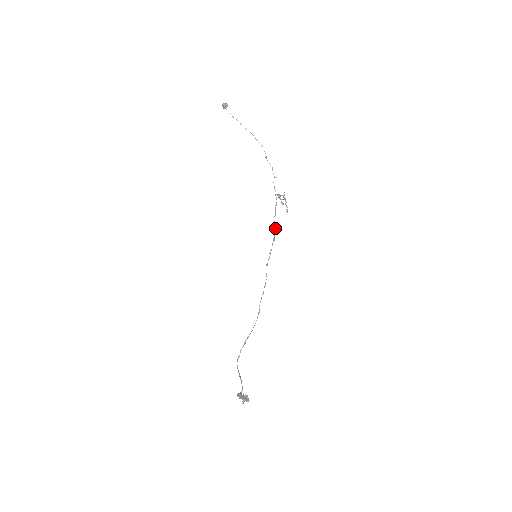
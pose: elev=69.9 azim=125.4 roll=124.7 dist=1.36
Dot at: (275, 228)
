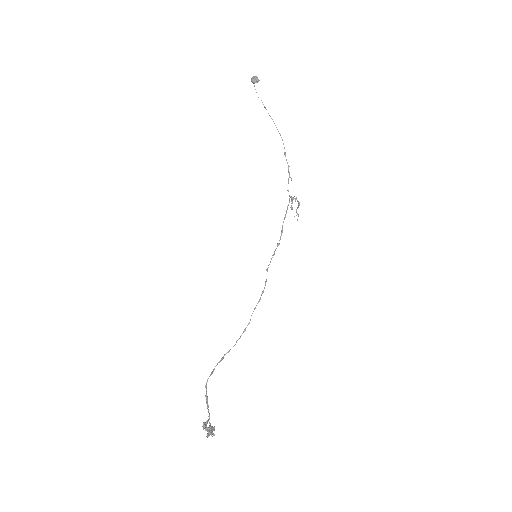
Dot at: (282, 232)
